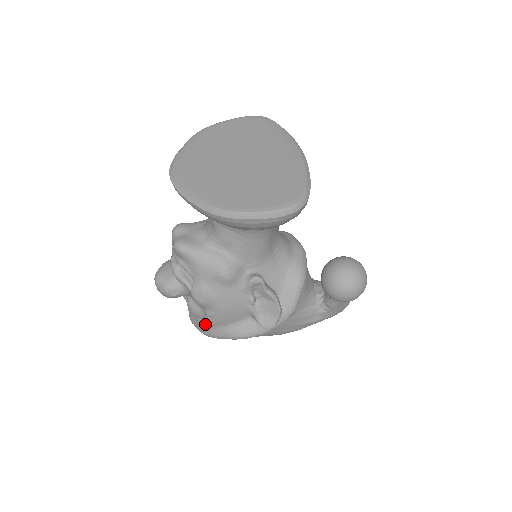
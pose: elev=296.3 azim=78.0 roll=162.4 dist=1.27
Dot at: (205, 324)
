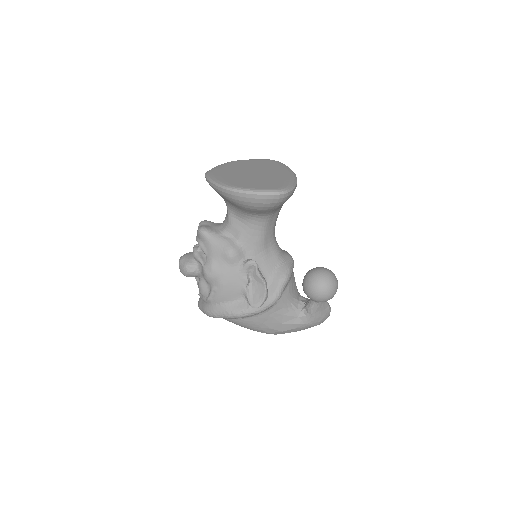
Dot at: (209, 302)
